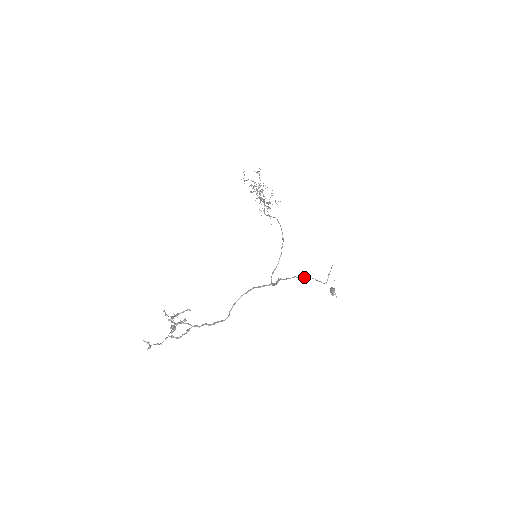
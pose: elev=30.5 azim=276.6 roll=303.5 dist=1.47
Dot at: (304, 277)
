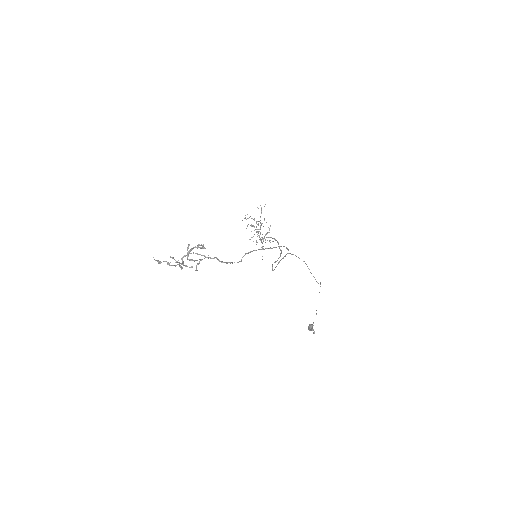
Dot at: (305, 263)
